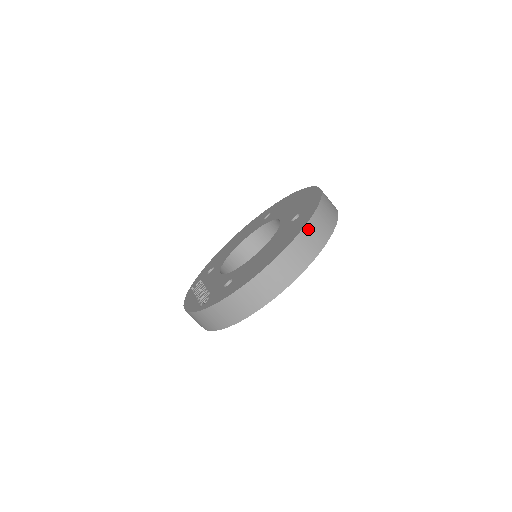
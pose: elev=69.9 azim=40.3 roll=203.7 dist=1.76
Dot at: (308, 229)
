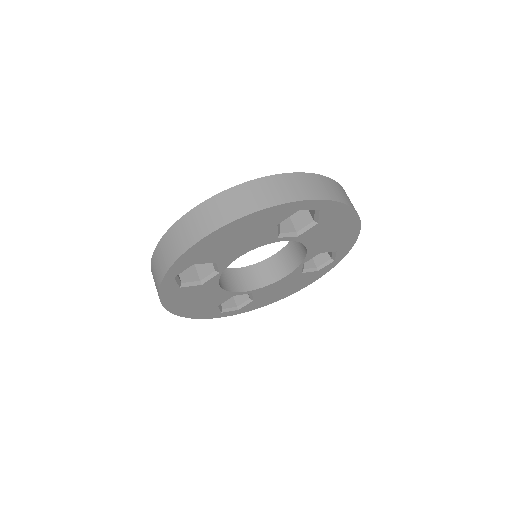
Dot at: (262, 182)
